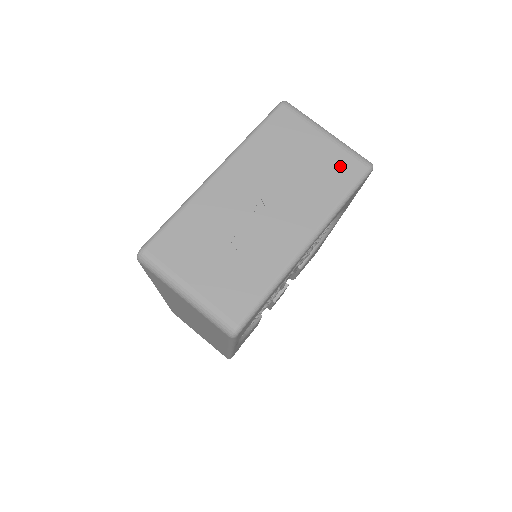
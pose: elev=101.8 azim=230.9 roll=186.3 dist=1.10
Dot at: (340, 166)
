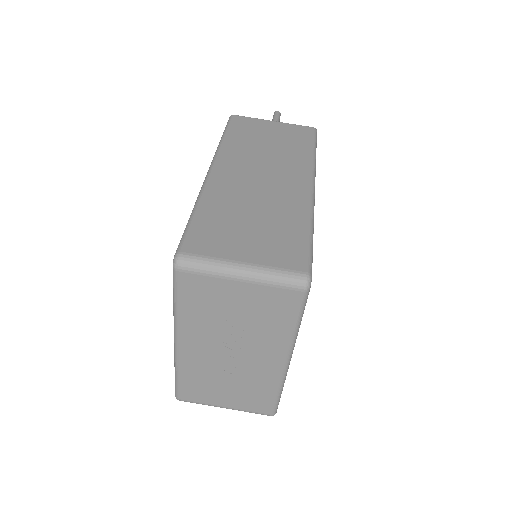
Dot at: (275, 302)
